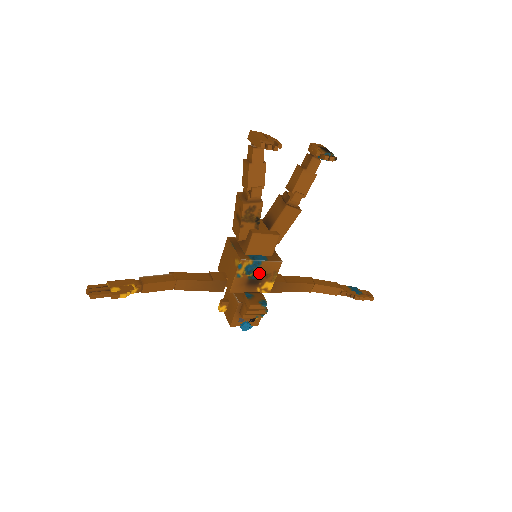
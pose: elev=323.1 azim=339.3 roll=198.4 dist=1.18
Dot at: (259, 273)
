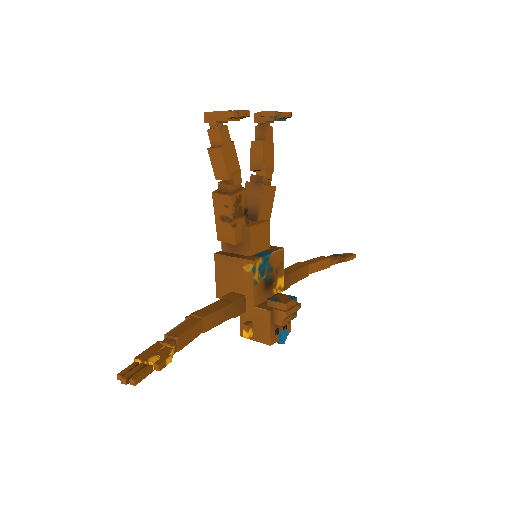
Dot at: (270, 271)
